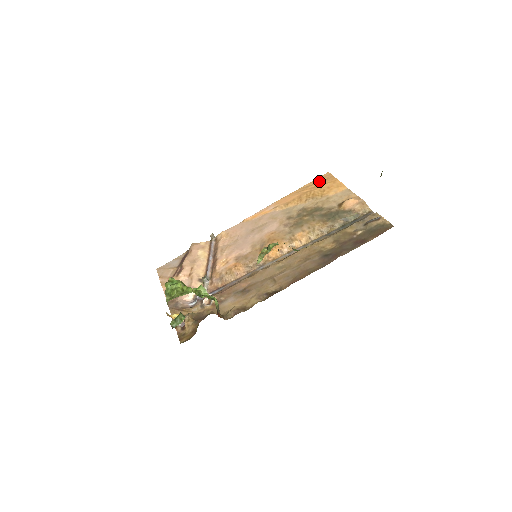
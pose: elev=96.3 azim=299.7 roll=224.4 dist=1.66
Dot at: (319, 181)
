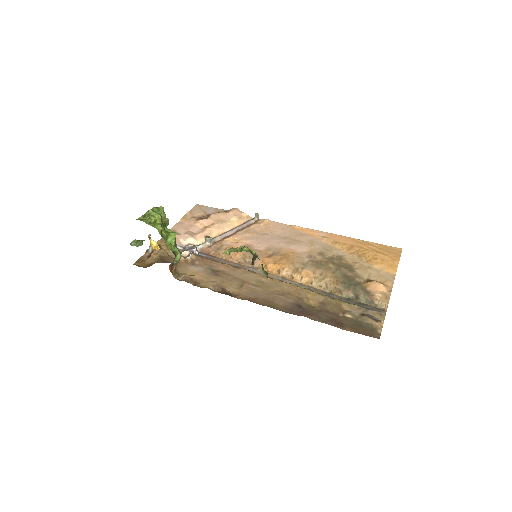
Dot at: (384, 248)
